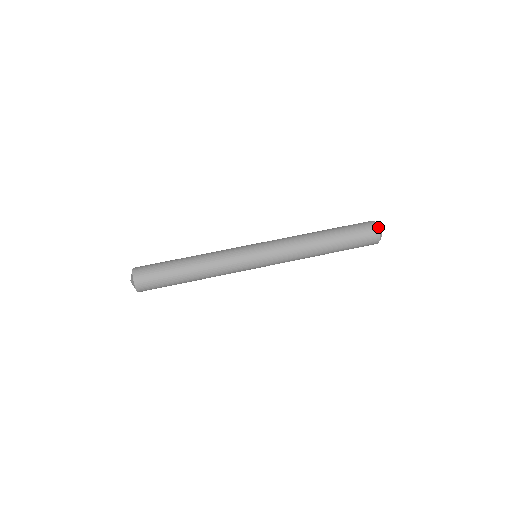
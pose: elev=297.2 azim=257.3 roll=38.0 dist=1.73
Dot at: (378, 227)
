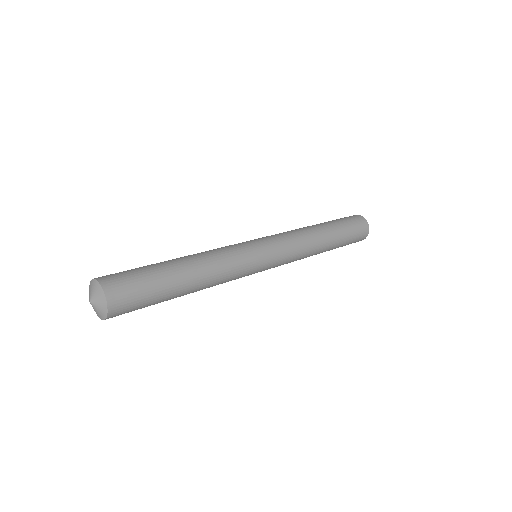
Dot at: occluded
